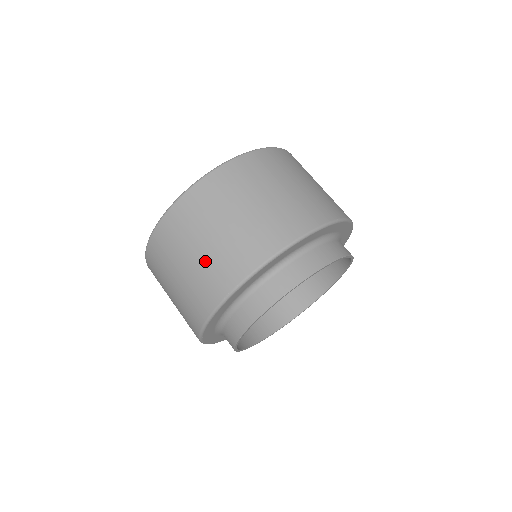
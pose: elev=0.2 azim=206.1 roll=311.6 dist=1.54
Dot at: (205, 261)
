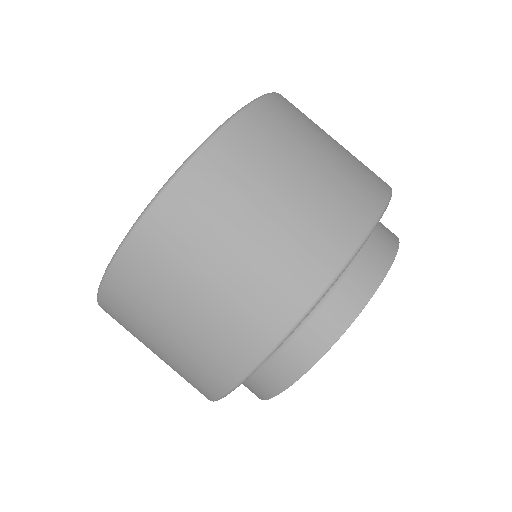
Dot at: (186, 345)
